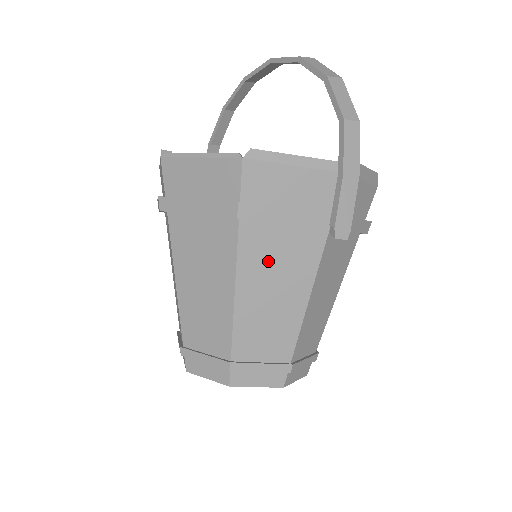
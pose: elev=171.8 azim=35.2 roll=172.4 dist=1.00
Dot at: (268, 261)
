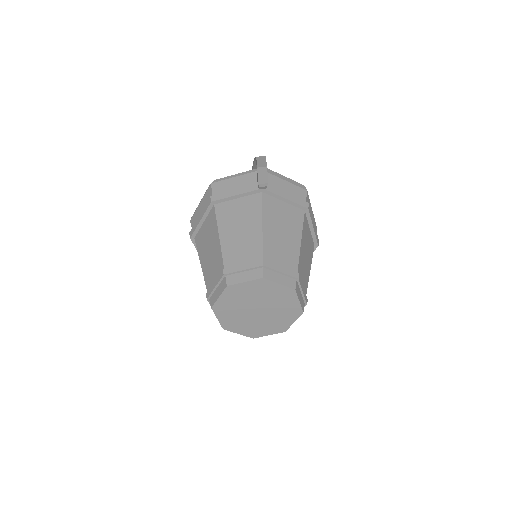
Dot at: (233, 216)
